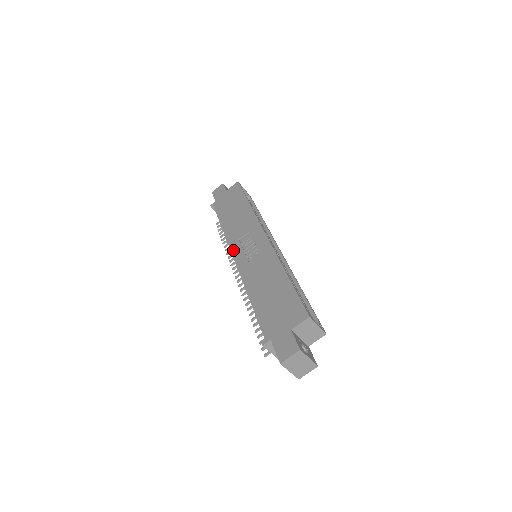
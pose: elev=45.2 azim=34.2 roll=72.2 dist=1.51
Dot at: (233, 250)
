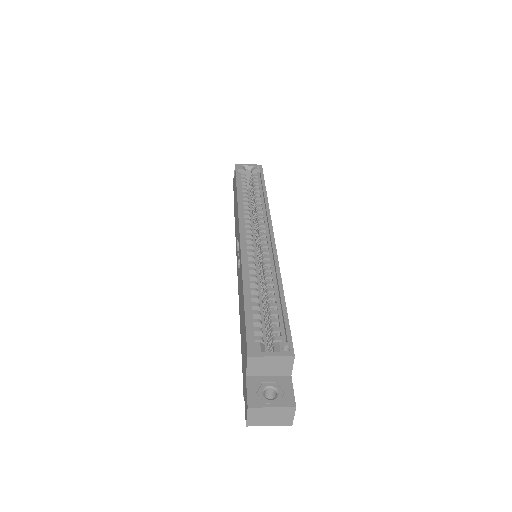
Dot at: occluded
